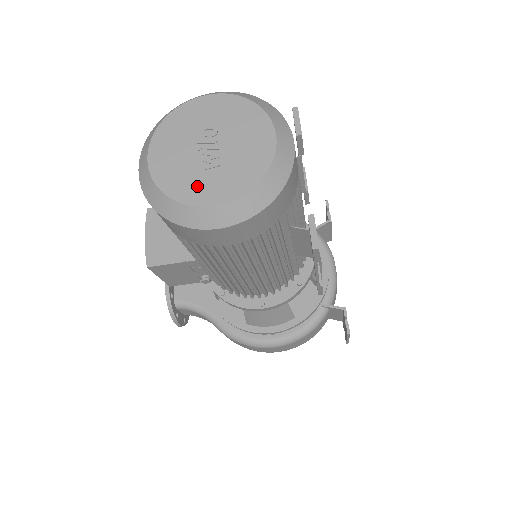
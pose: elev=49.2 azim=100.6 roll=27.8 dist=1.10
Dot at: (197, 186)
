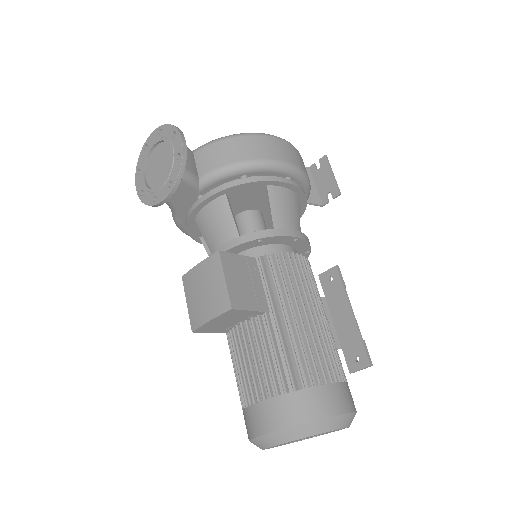
Dot at: occluded
